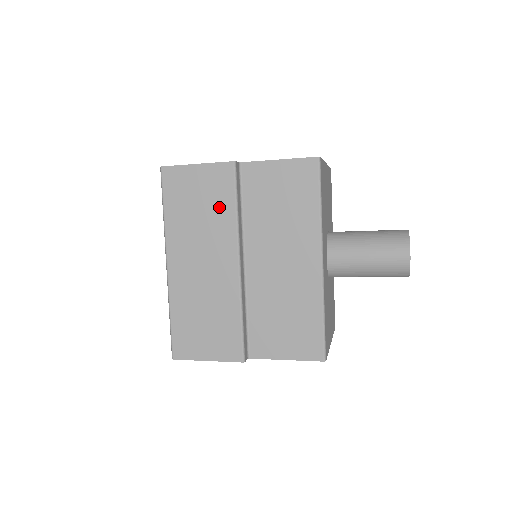
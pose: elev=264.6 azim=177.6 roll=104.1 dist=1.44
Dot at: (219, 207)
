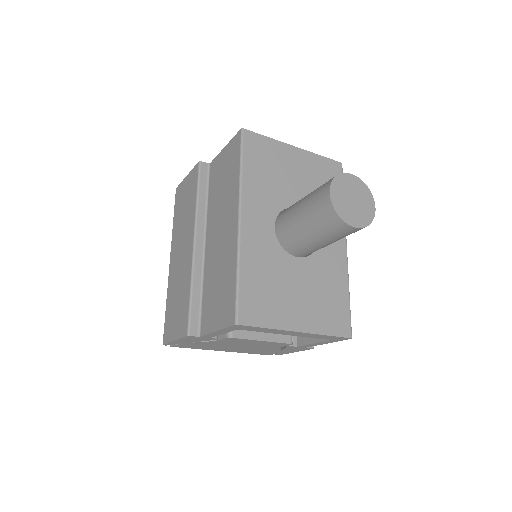
Dot at: (191, 201)
